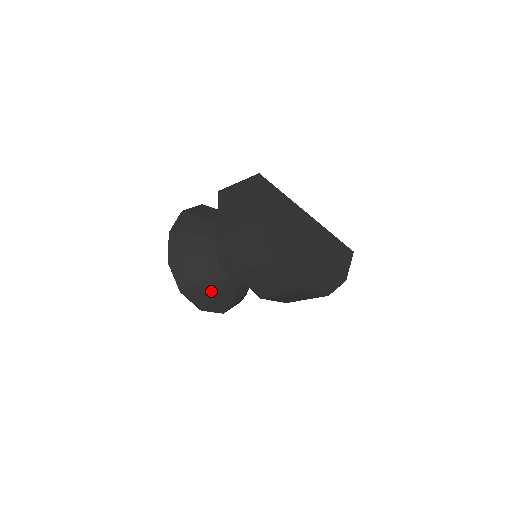
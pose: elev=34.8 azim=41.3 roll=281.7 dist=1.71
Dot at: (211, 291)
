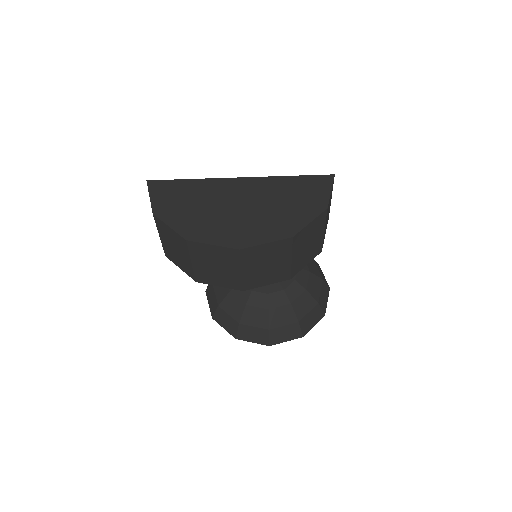
Dot at: (260, 320)
